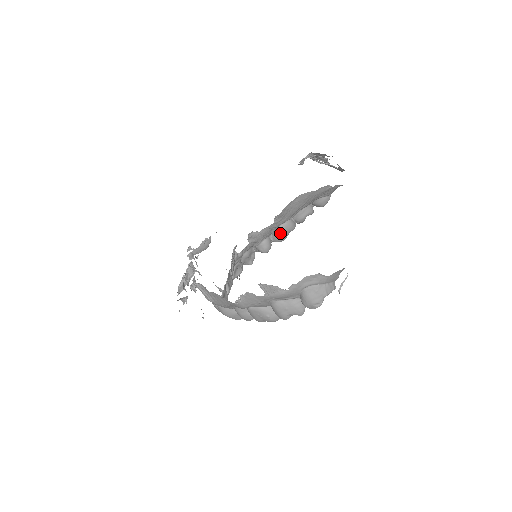
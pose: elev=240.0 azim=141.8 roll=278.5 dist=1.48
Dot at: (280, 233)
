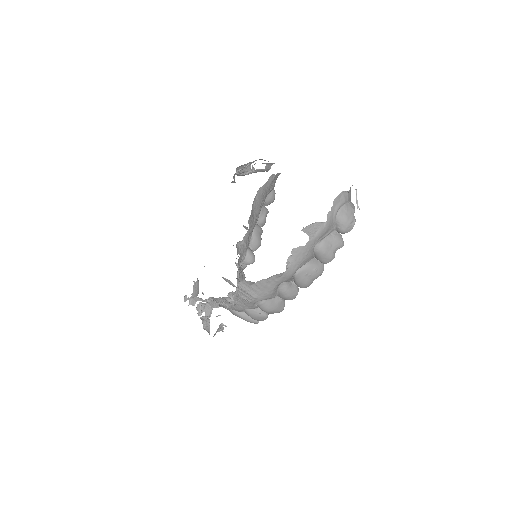
Dot at: (256, 238)
